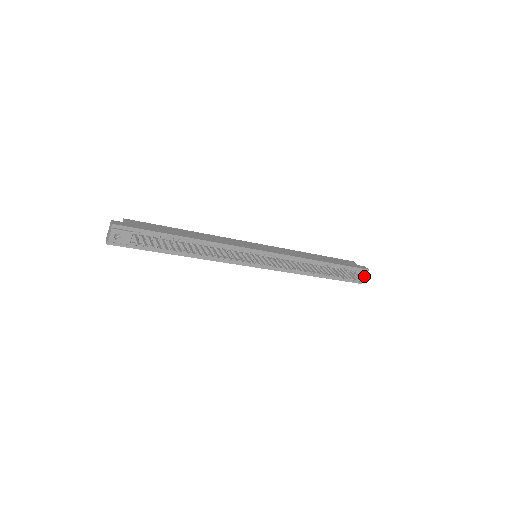
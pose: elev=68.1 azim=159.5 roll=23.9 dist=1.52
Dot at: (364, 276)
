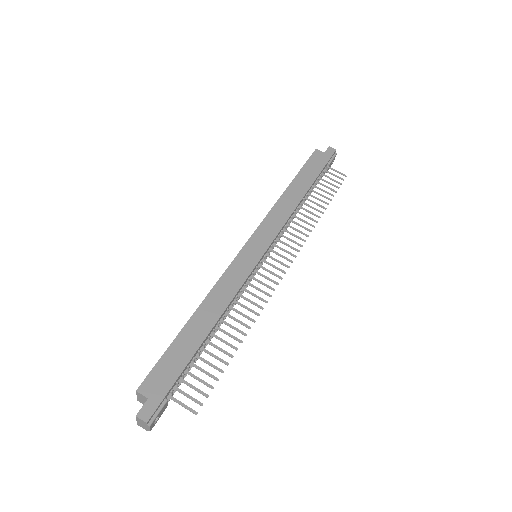
Dot at: (333, 159)
